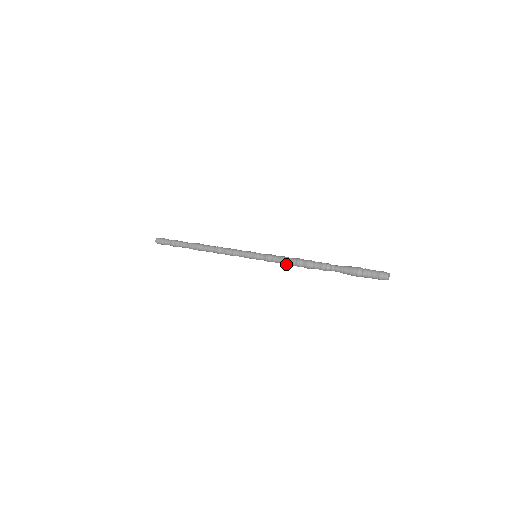
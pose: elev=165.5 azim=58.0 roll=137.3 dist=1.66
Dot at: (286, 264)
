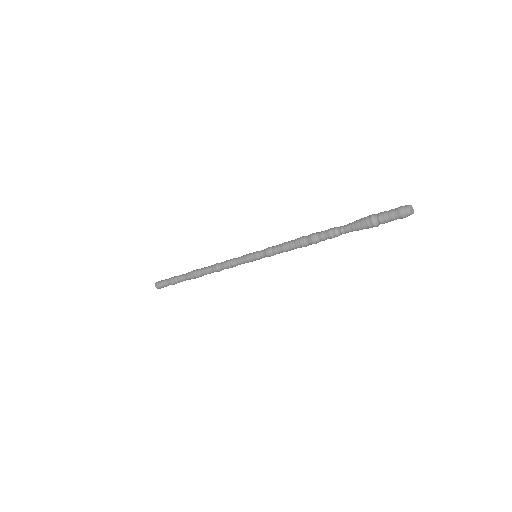
Dot at: occluded
